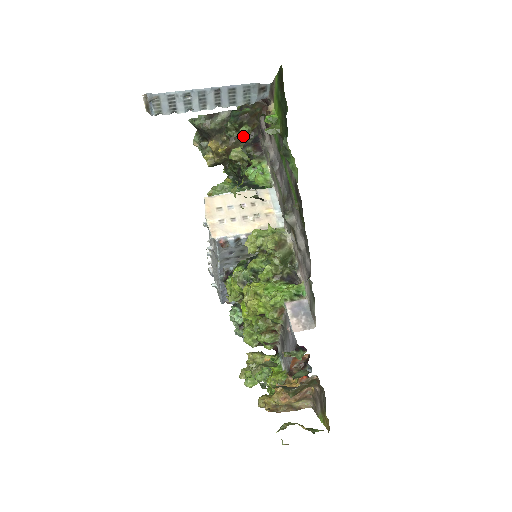
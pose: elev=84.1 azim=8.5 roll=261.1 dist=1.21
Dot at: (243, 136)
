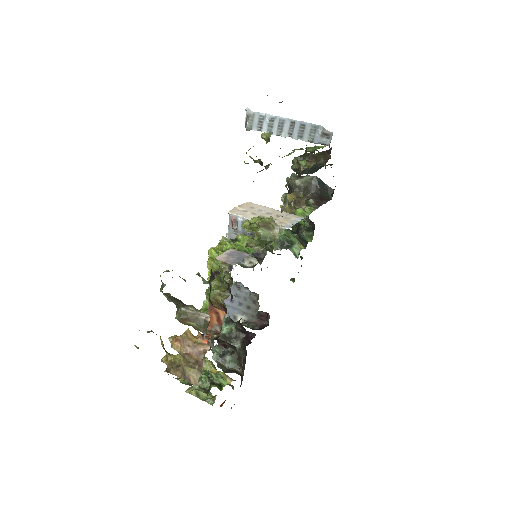
Dot at: (300, 168)
